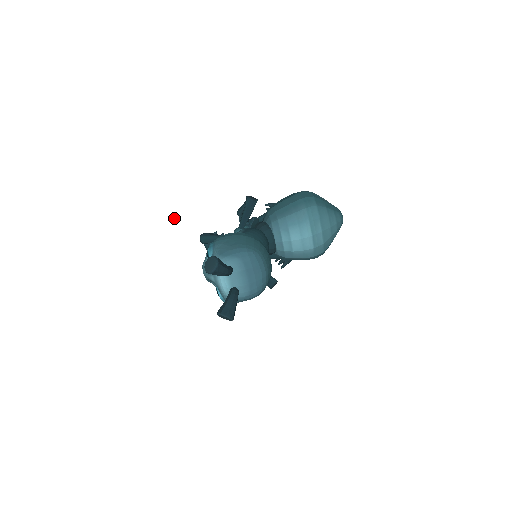
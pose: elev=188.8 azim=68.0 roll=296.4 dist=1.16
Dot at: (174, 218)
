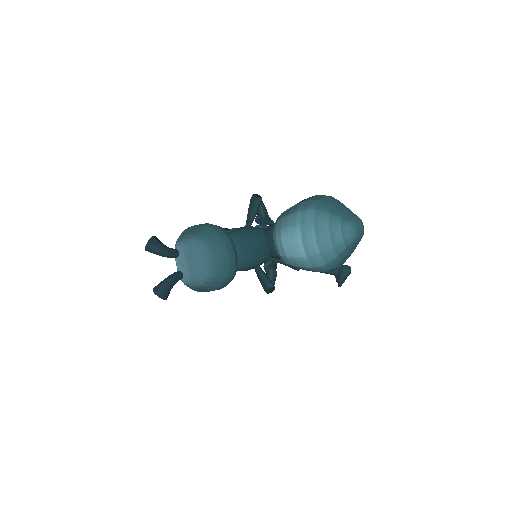
Dot at: (127, 197)
